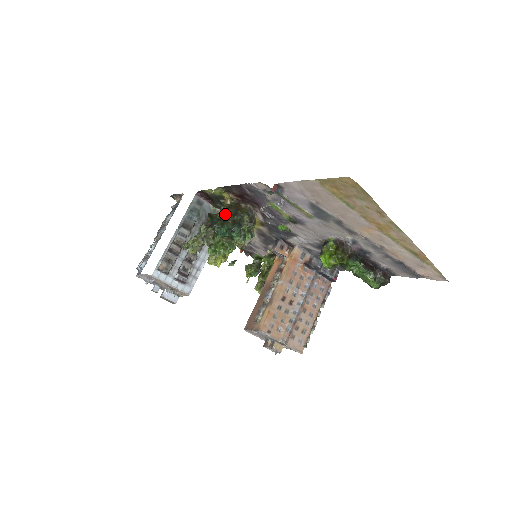
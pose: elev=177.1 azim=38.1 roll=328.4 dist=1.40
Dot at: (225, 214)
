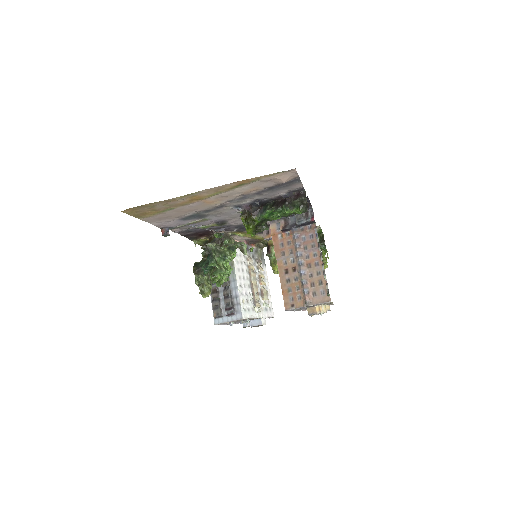
Dot at: occluded
